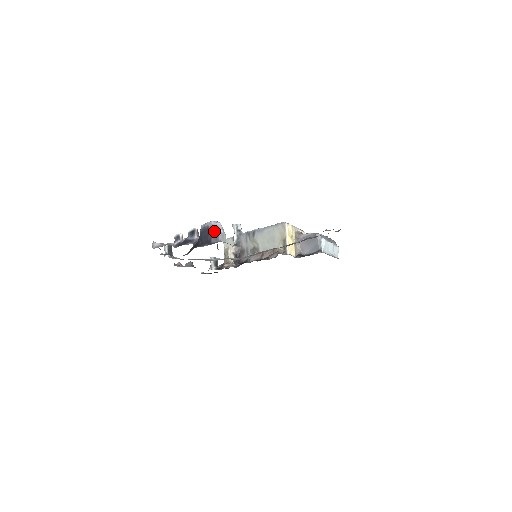
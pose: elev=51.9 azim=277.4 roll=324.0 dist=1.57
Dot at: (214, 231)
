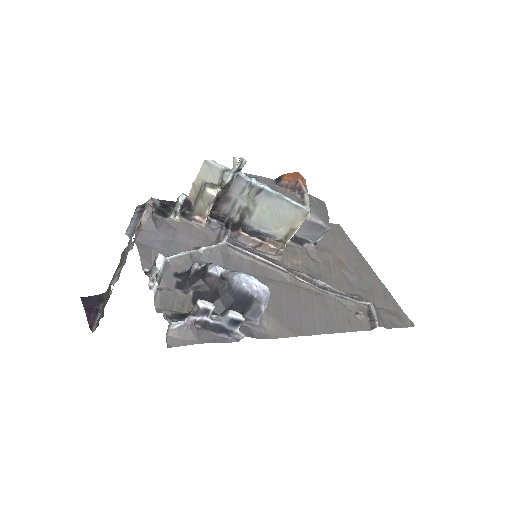
Dot at: (258, 306)
